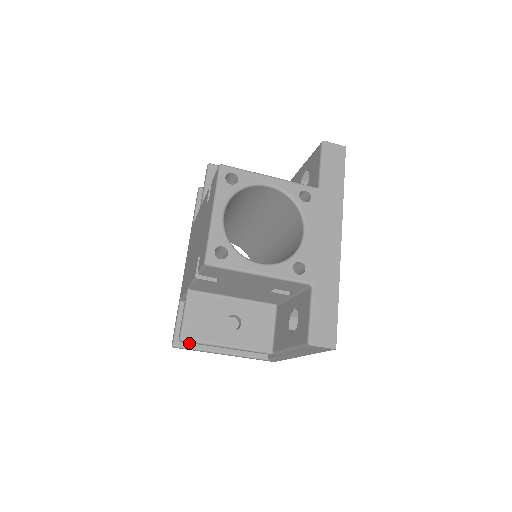
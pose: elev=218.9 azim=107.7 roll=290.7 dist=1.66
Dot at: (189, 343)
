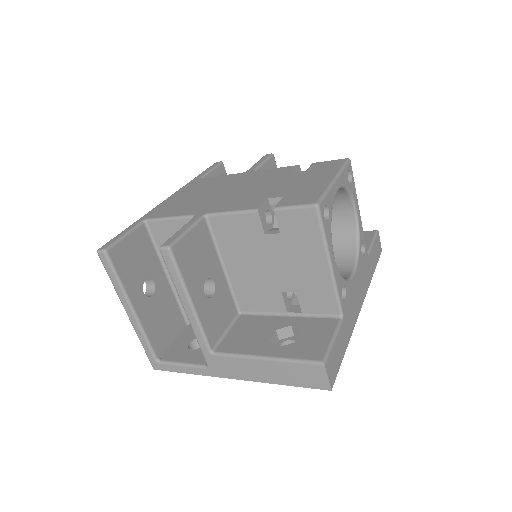
Dot at: (119, 266)
